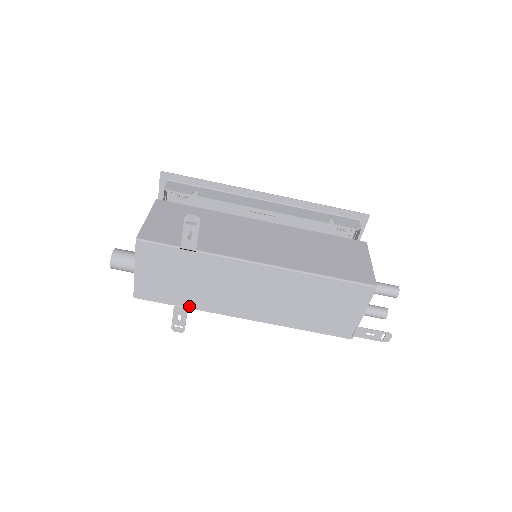
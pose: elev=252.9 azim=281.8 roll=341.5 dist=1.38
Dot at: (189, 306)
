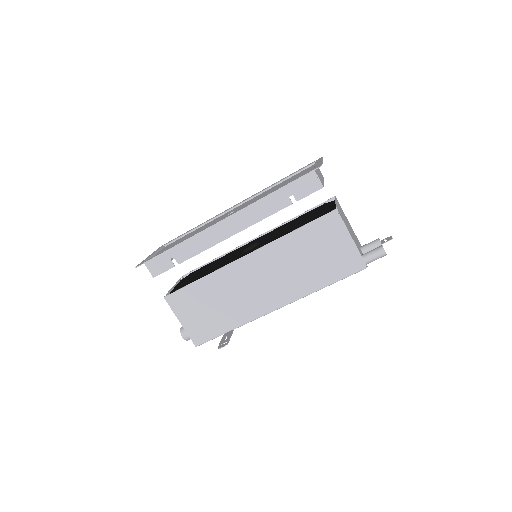
Dot at: occluded
